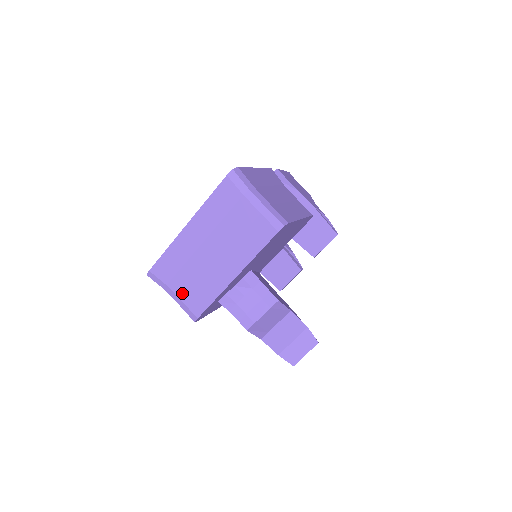
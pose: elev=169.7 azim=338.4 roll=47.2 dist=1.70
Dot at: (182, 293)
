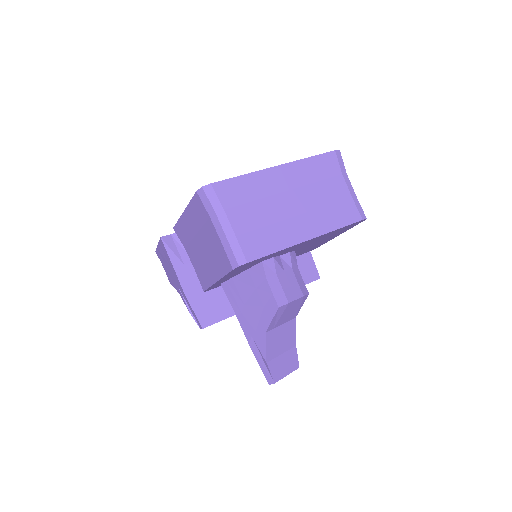
Dot at: (240, 227)
